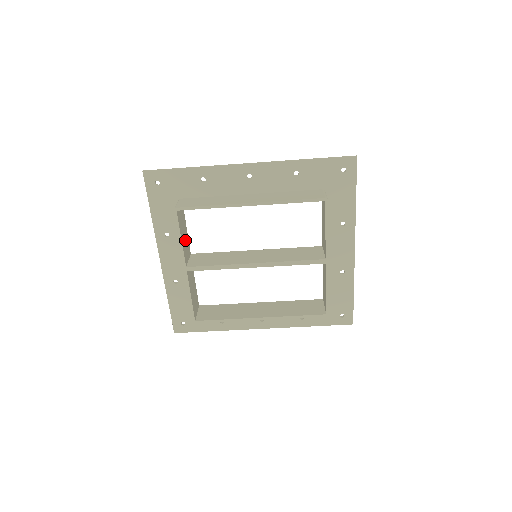
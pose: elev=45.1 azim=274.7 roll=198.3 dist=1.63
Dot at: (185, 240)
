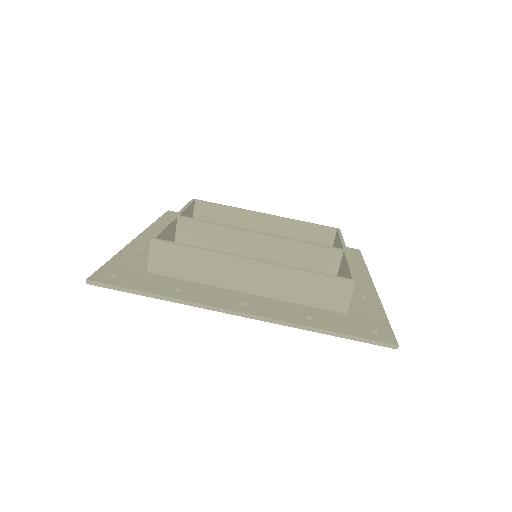
Dot at: occluded
